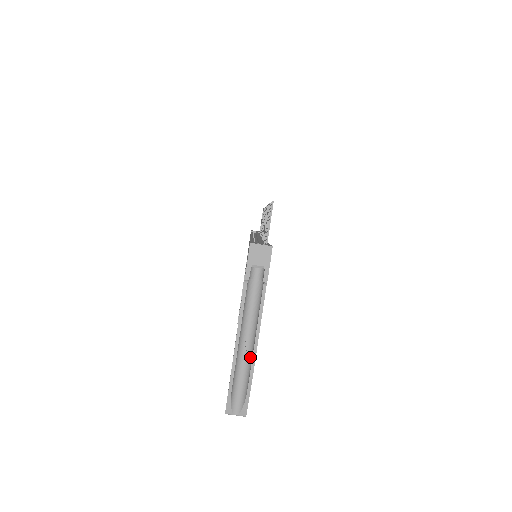
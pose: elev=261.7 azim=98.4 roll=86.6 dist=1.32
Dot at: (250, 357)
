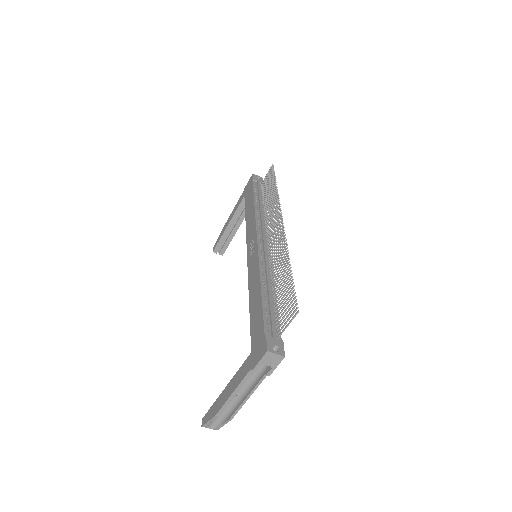
Dot at: (235, 405)
